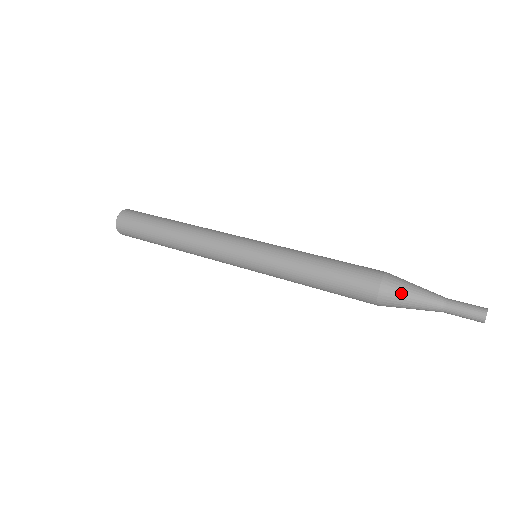
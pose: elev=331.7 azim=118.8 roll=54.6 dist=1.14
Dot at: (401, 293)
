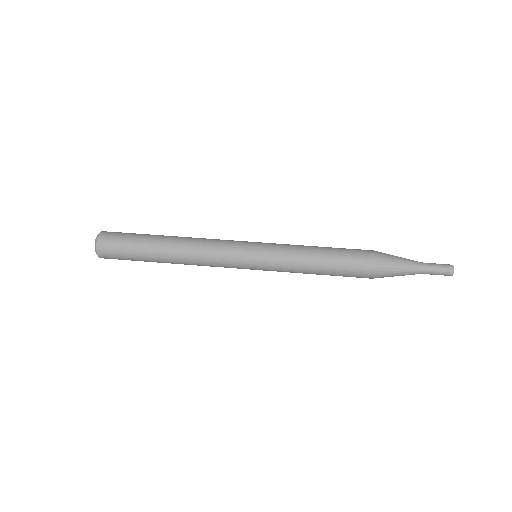
Dot at: (391, 273)
